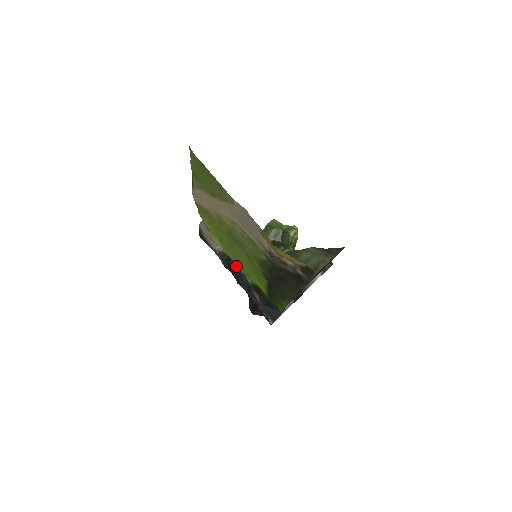
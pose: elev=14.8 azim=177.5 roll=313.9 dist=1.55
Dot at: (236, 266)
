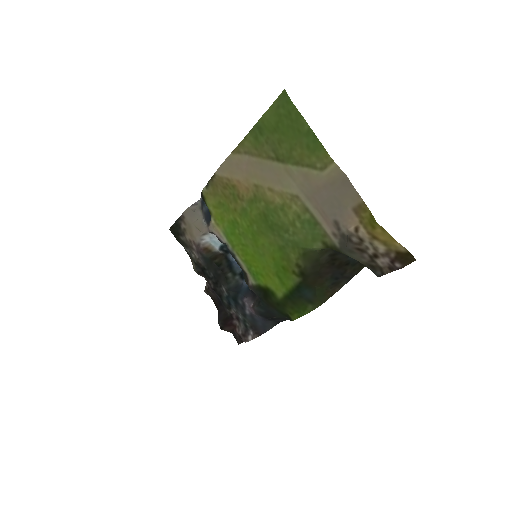
Dot at: (222, 267)
